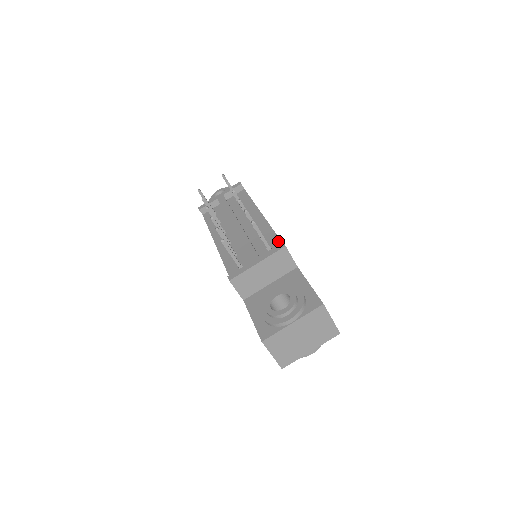
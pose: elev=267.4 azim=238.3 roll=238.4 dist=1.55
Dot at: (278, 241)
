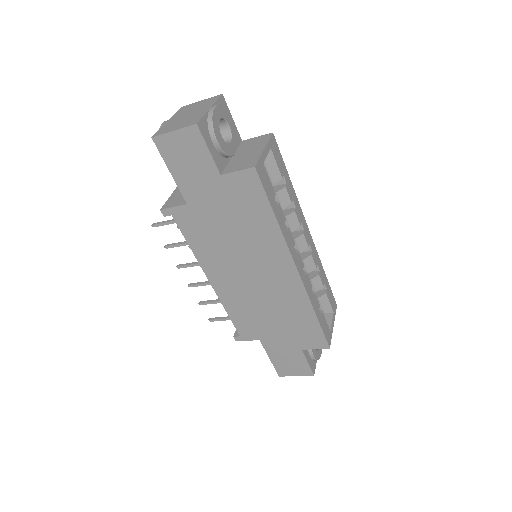
Dot at: occluded
